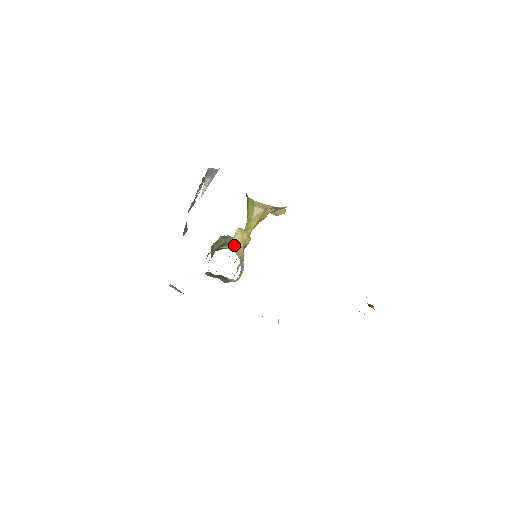
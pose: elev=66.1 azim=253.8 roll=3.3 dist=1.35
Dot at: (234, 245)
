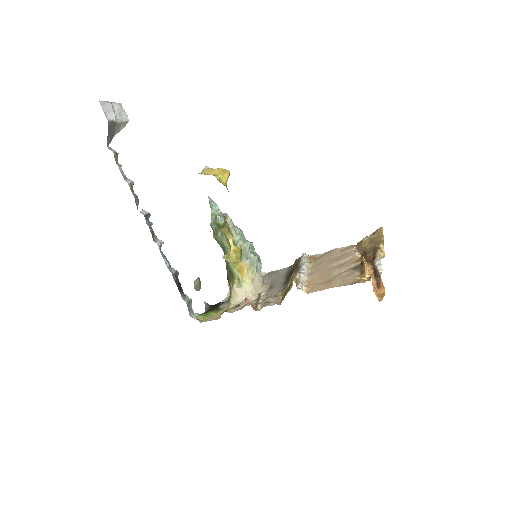
Dot at: (235, 270)
